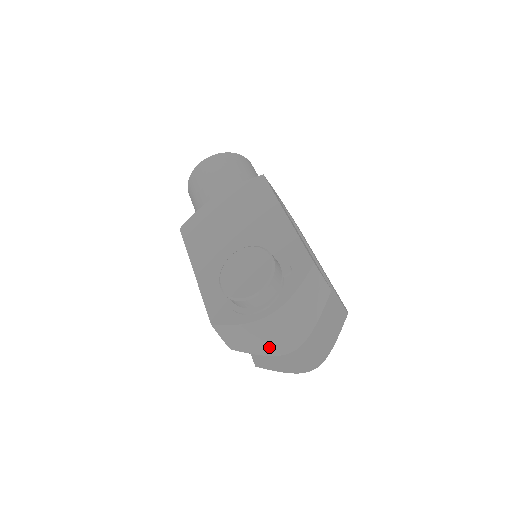
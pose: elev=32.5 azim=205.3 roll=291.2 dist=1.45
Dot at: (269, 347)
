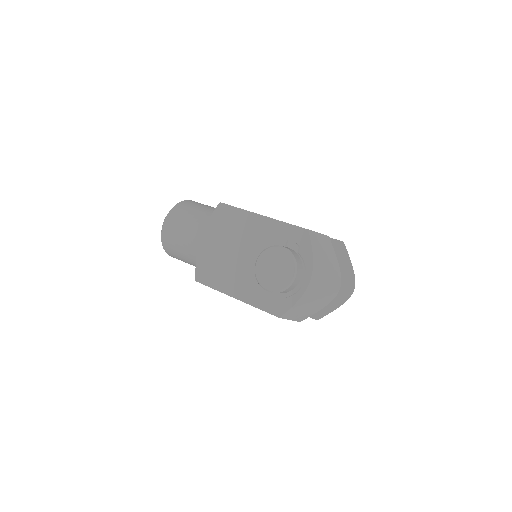
Dot at: (324, 299)
